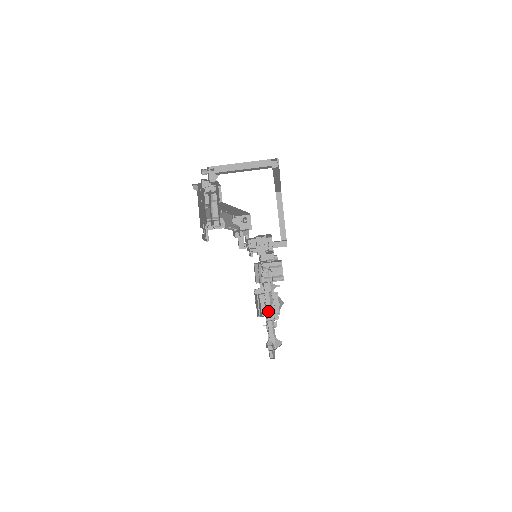
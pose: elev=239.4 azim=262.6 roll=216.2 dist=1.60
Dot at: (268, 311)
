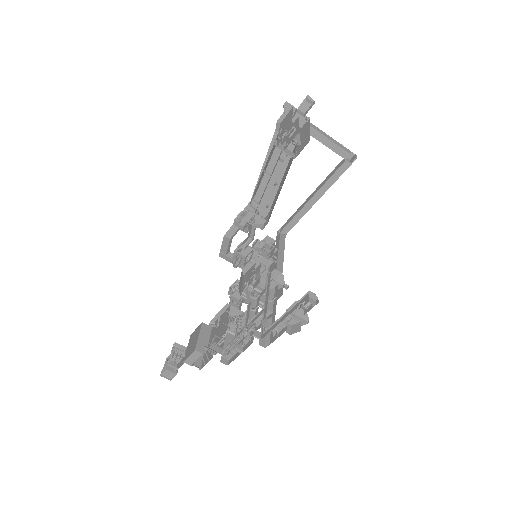
Dot at: (265, 306)
